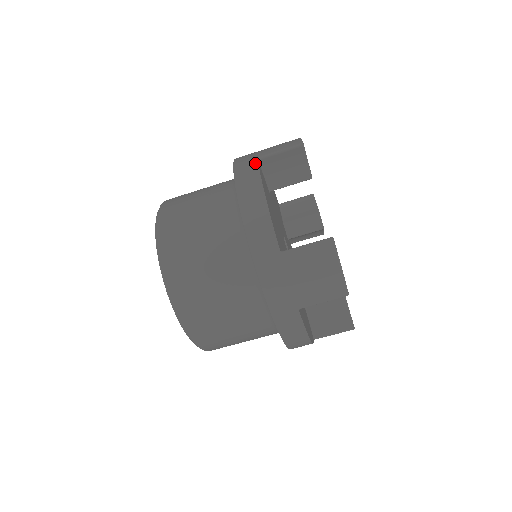
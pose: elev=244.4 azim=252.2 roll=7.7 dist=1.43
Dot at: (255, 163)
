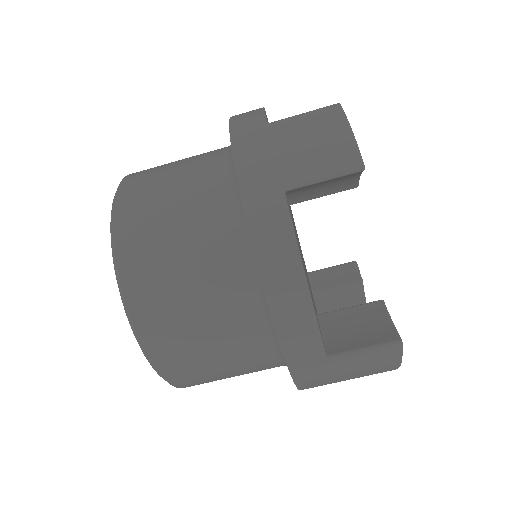
Dot at: (283, 208)
